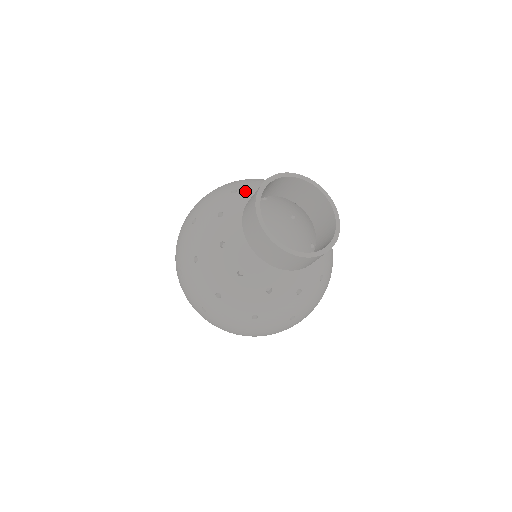
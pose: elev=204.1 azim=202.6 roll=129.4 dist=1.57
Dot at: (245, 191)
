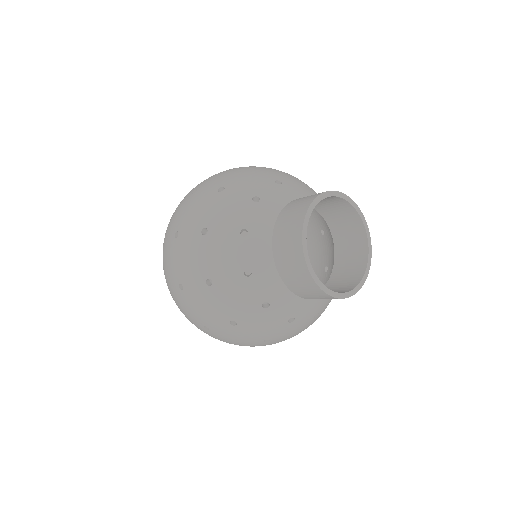
Dot at: (270, 200)
